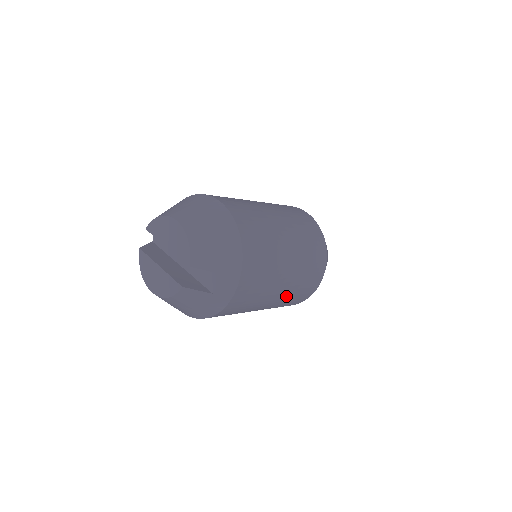
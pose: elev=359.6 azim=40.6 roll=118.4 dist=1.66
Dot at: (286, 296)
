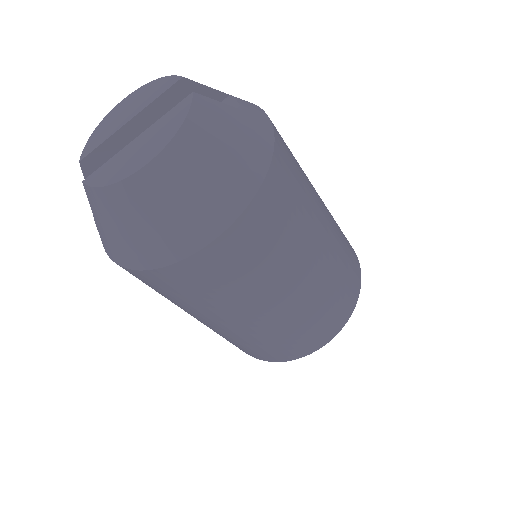
Dot at: (333, 222)
